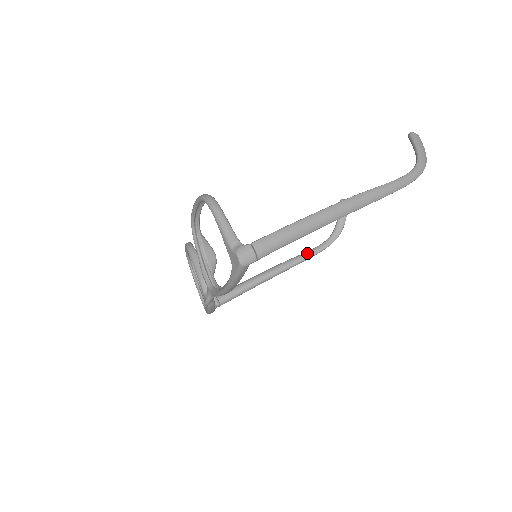
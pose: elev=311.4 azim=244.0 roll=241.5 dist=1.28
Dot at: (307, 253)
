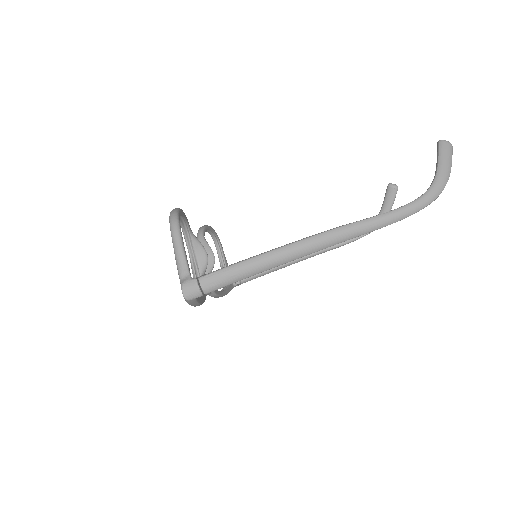
Dot at: occluded
